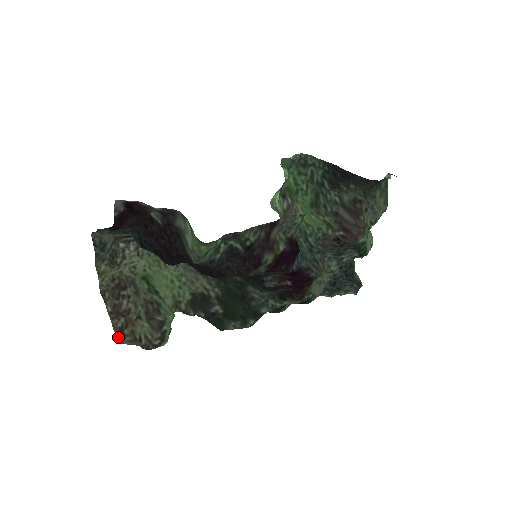
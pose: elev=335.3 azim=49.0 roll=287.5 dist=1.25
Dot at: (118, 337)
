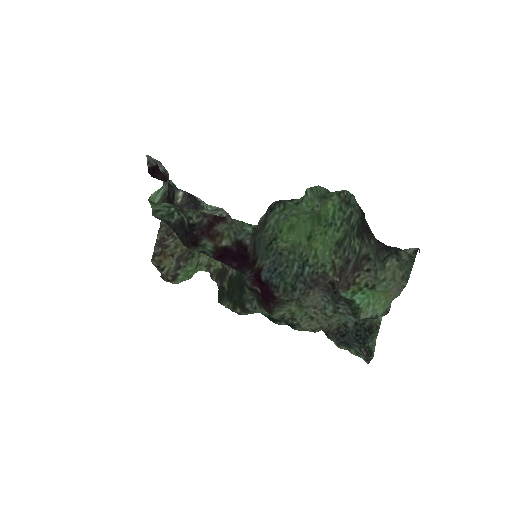
Dot at: (152, 259)
